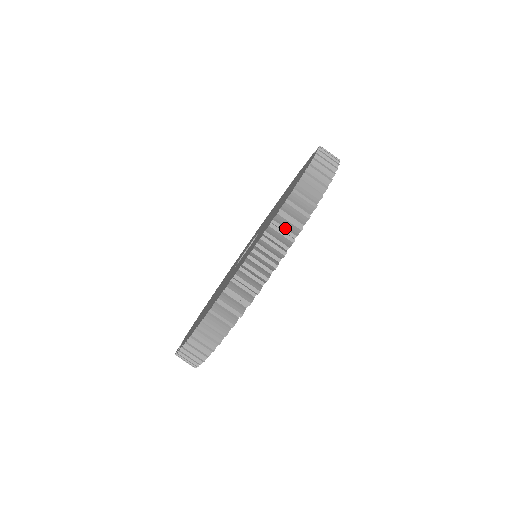
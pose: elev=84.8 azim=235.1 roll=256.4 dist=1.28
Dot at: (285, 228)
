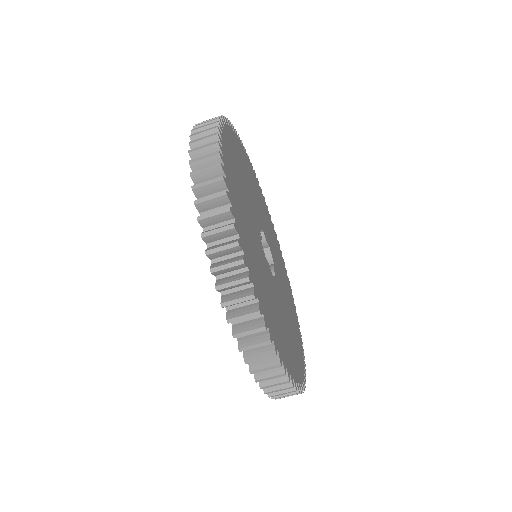
Dot at: (232, 271)
